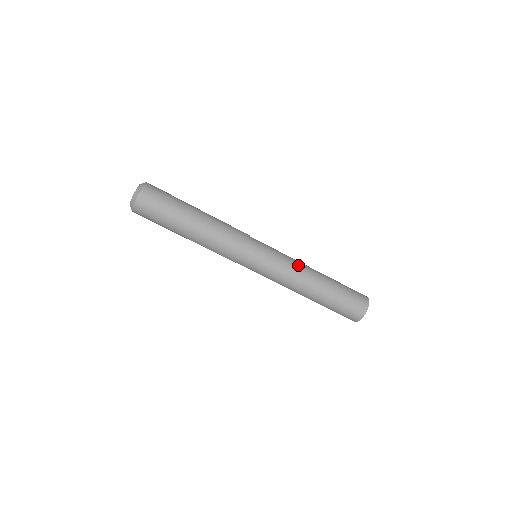
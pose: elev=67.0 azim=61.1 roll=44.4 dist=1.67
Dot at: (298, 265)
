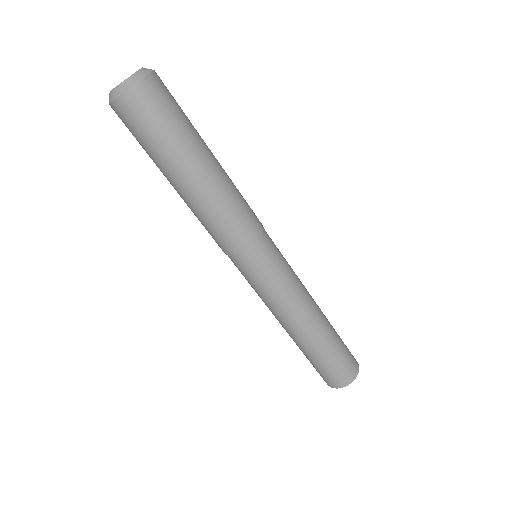
Dot at: occluded
